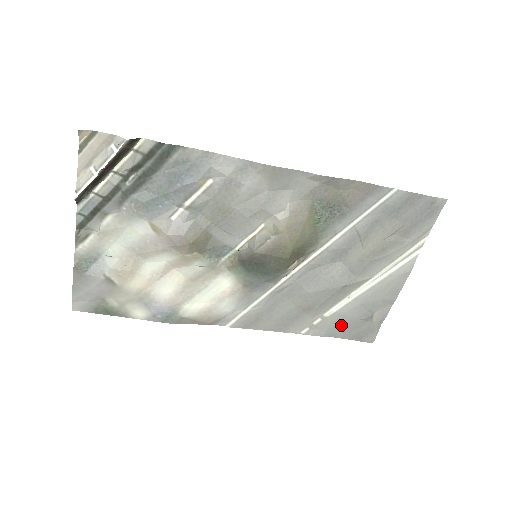
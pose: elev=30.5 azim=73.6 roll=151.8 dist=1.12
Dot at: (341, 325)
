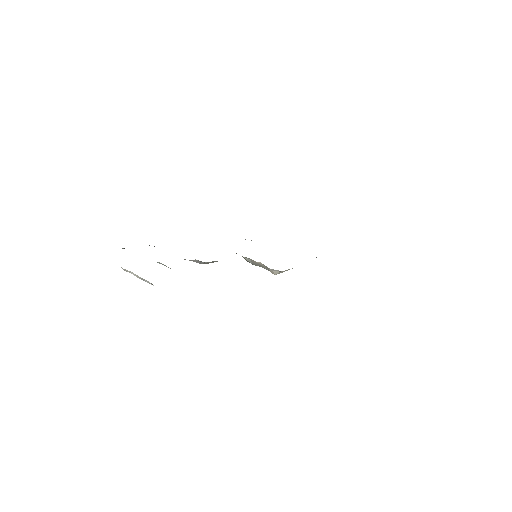
Dot at: occluded
